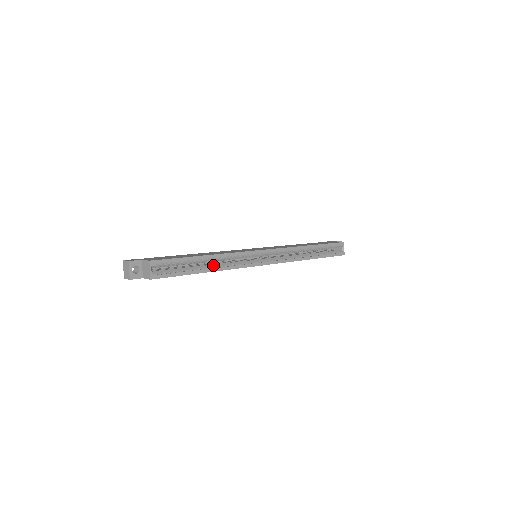
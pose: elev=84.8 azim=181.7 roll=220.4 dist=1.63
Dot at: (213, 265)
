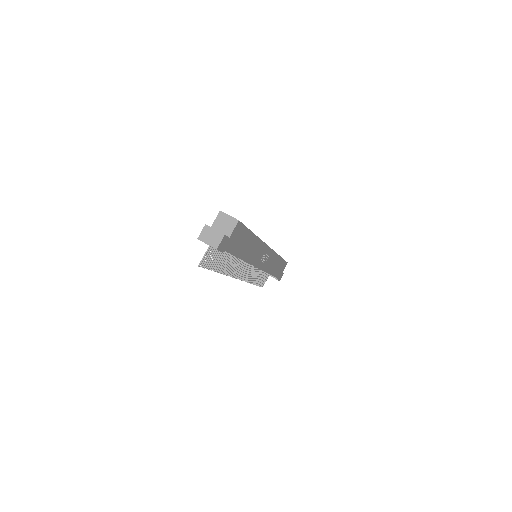
Dot at: occluded
